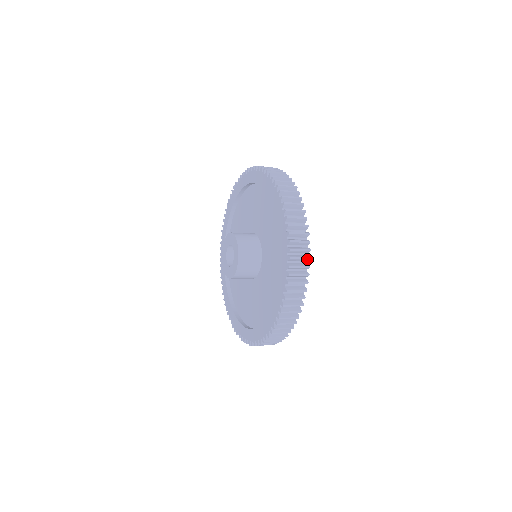
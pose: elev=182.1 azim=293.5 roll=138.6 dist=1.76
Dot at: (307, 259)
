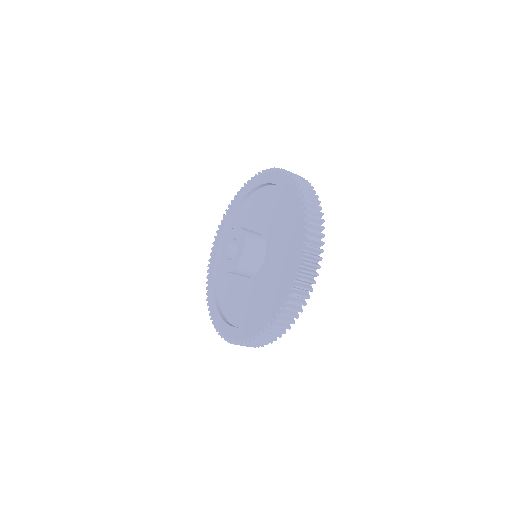
Dot at: (302, 177)
